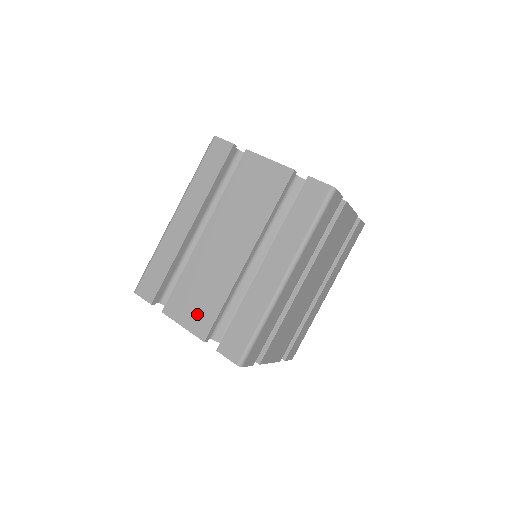
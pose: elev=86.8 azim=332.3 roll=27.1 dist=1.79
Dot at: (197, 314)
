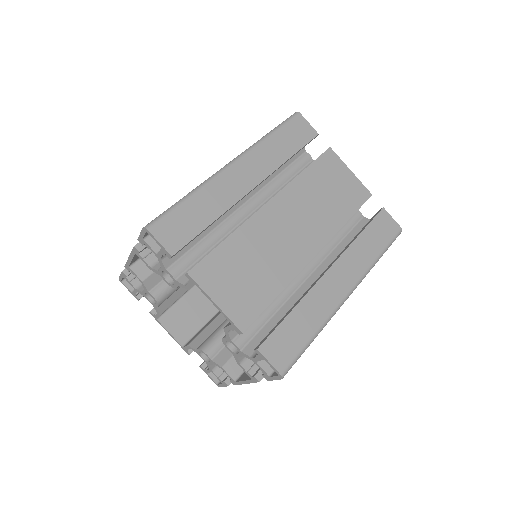
Dot at: (240, 295)
